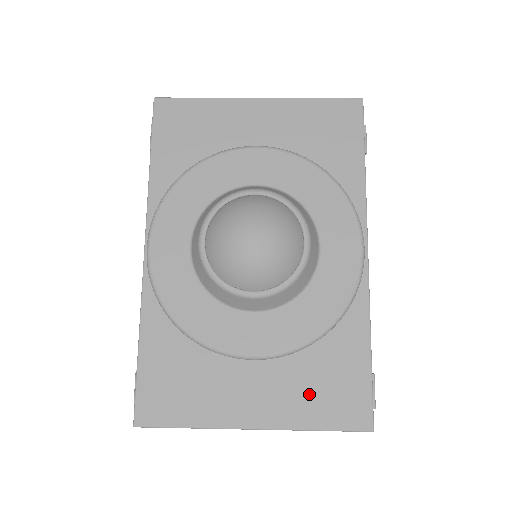
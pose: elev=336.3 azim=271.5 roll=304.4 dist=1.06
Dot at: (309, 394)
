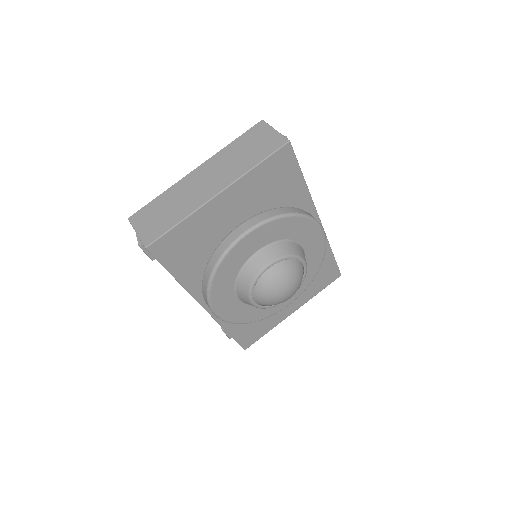
Dot at: (312, 287)
